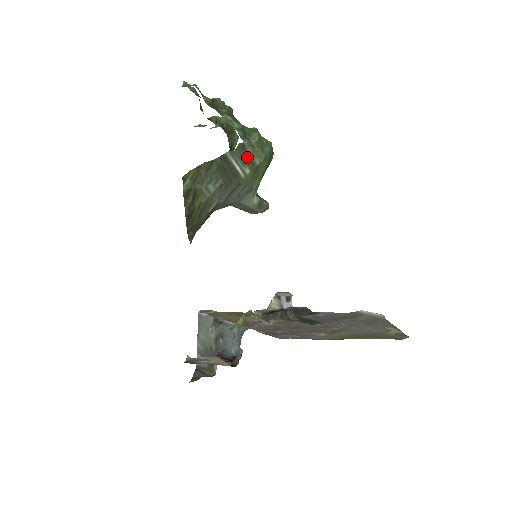
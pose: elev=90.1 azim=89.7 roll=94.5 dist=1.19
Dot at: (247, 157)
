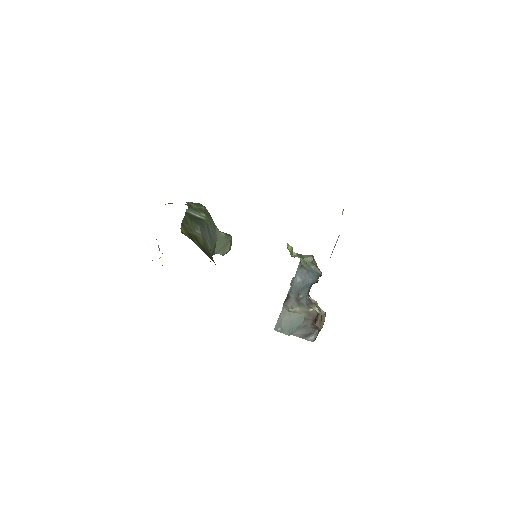
Dot at: (196, 209)
